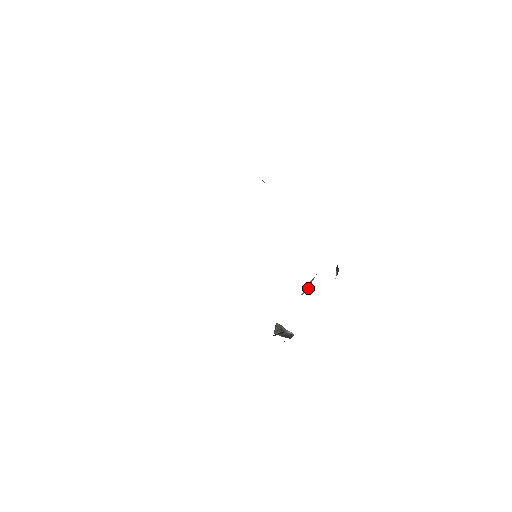
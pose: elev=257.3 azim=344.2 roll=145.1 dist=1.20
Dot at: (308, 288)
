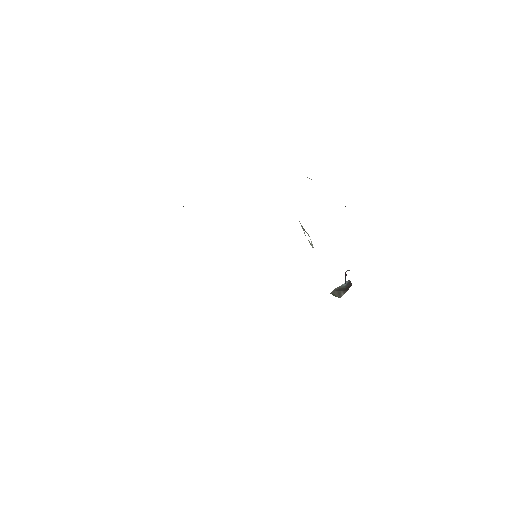
Dot at: occluded
